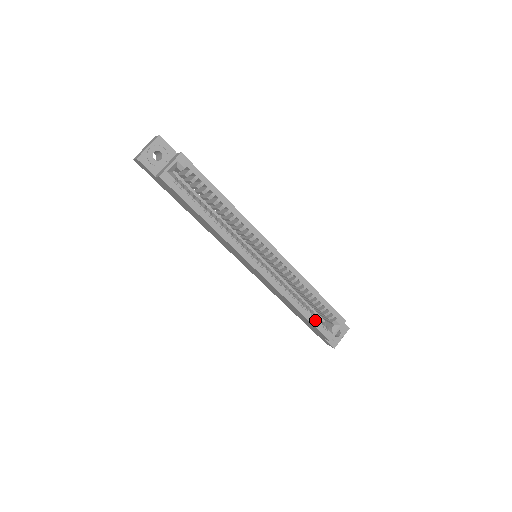
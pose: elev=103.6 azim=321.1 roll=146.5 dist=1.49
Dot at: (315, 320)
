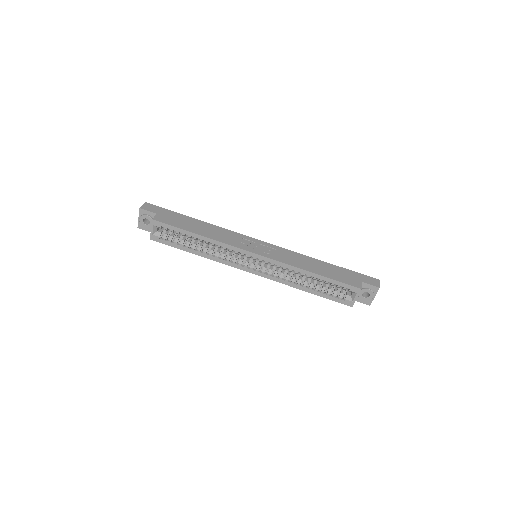
Dot at: (327, 295)
